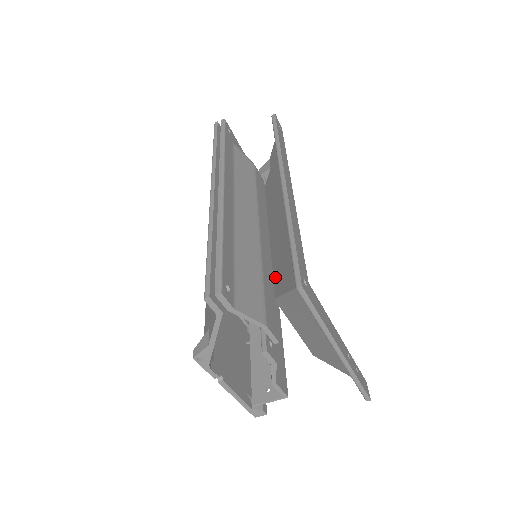
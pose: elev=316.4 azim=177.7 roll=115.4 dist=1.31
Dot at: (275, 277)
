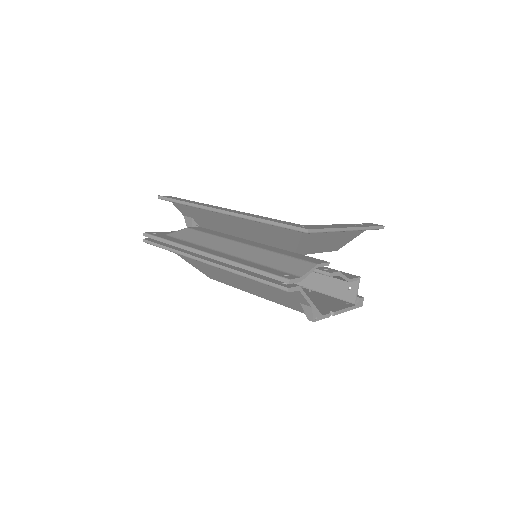
Dot at: occluded
